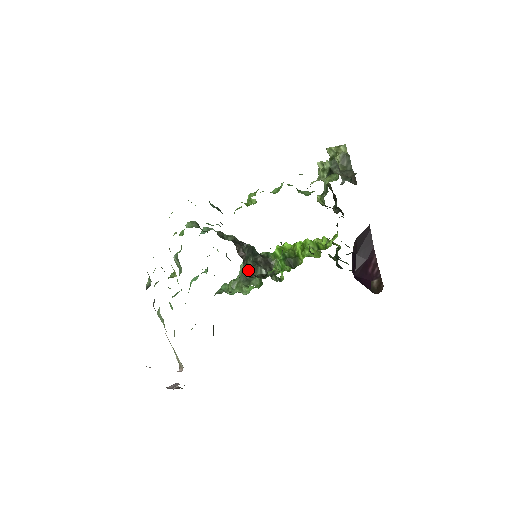
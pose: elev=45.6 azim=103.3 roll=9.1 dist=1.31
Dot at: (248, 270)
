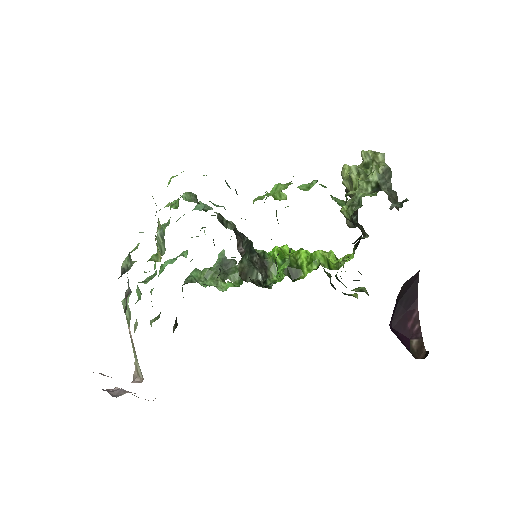
Dot at: (242, 270)
